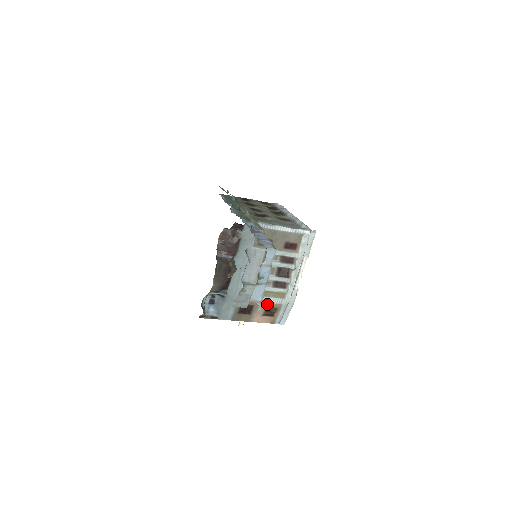
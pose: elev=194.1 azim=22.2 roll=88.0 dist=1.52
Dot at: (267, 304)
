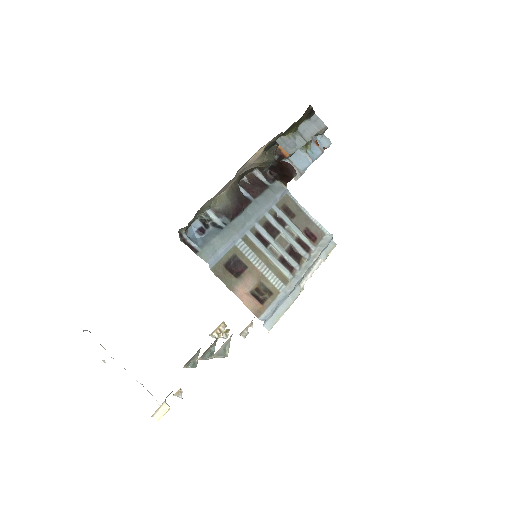
Dot at: (263, 278)
